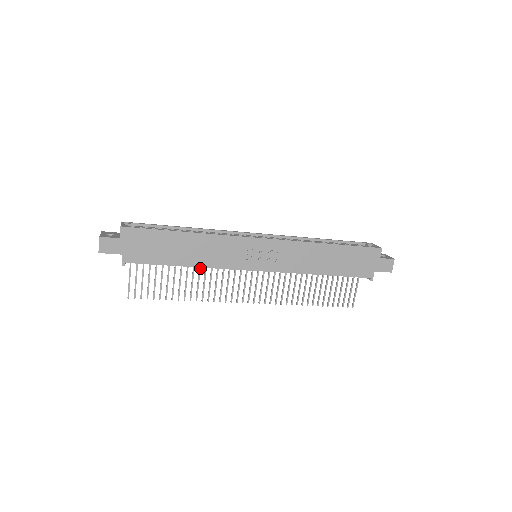
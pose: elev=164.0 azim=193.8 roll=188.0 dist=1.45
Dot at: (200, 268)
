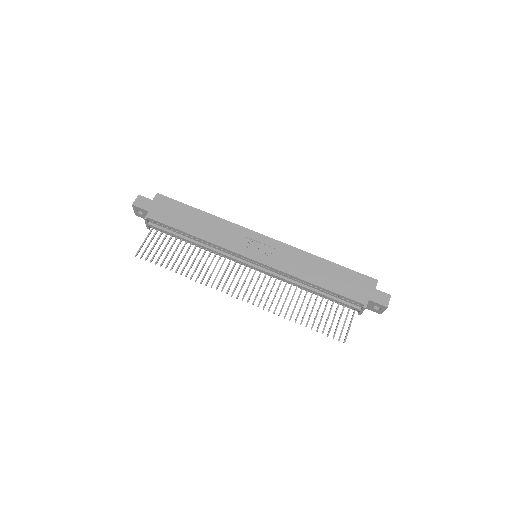
Dot at: (205, 252)
